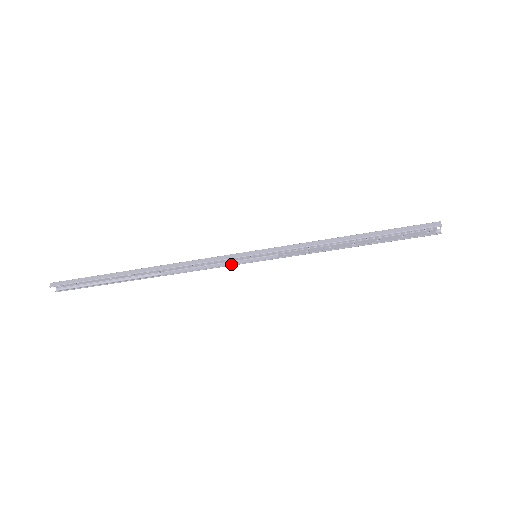
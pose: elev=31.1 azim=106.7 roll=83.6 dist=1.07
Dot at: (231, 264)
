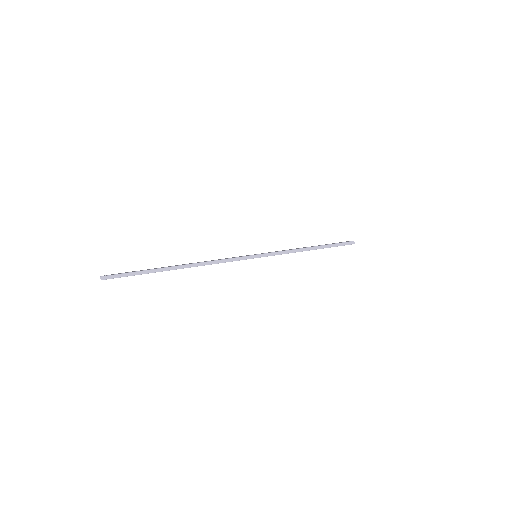
Dot at: occluded
